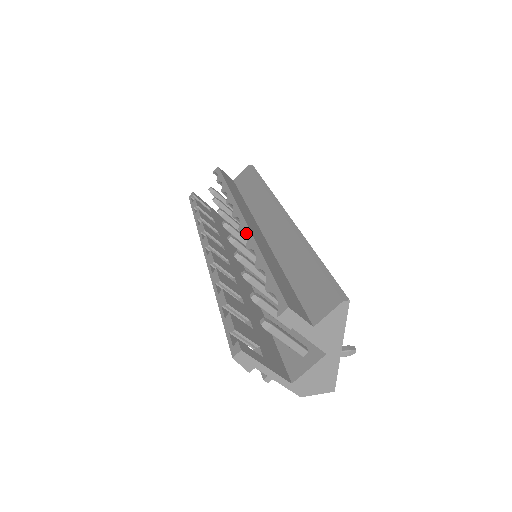
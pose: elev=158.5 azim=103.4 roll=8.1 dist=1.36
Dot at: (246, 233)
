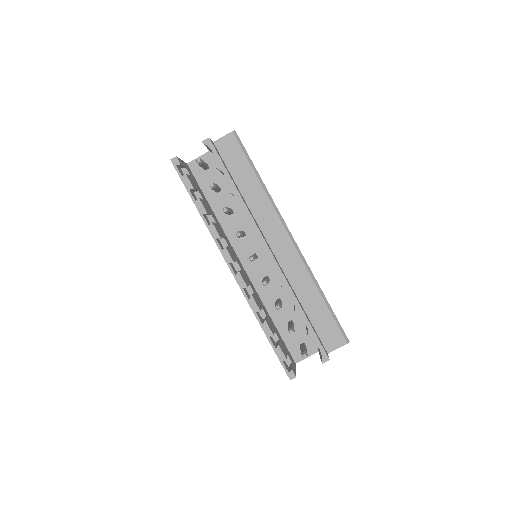
Dot at: (279, 274)
